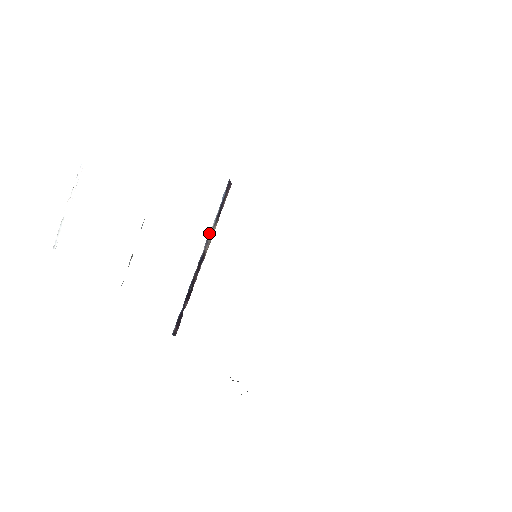
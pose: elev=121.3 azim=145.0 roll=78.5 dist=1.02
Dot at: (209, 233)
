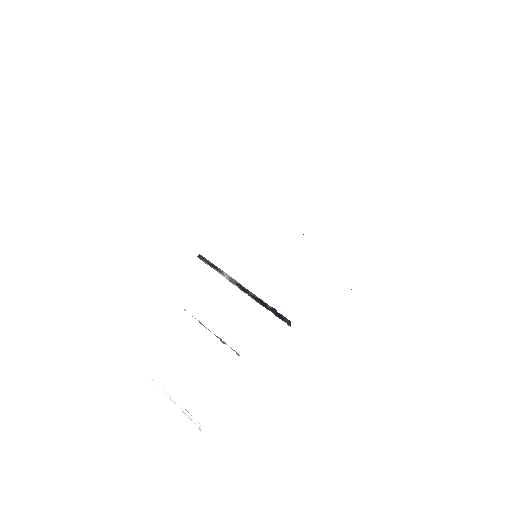
Dot at: occluded
